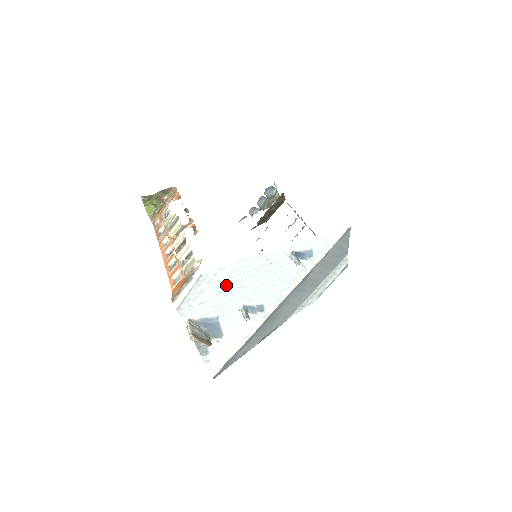
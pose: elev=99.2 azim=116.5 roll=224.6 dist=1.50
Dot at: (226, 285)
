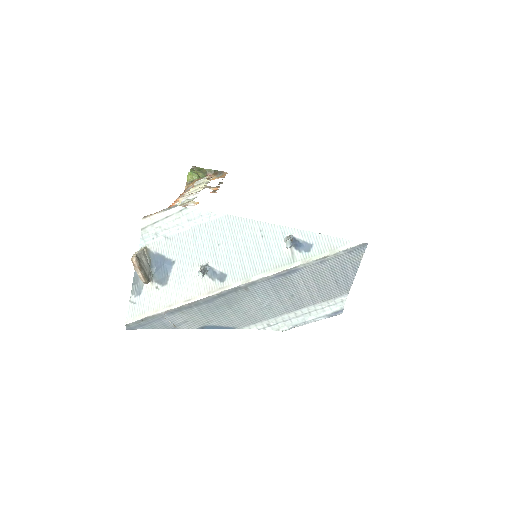
Dot at: (204, 233)
